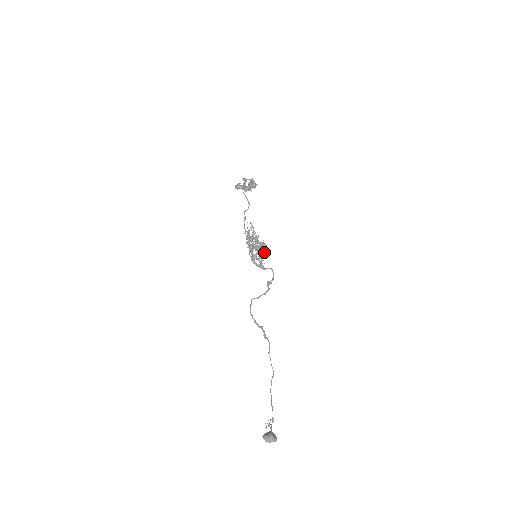
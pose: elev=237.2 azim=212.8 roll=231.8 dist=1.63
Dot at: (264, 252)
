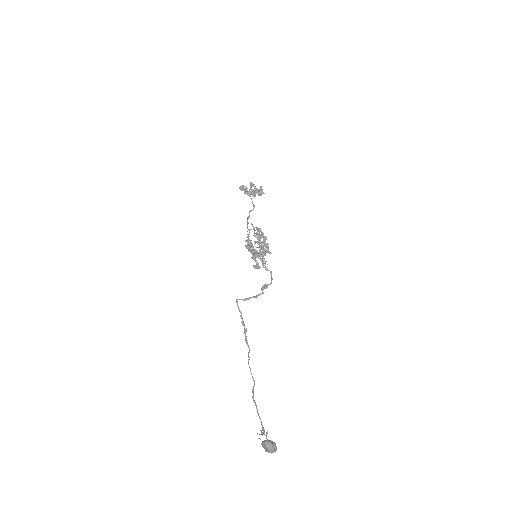
Dot at: (263, 256)
